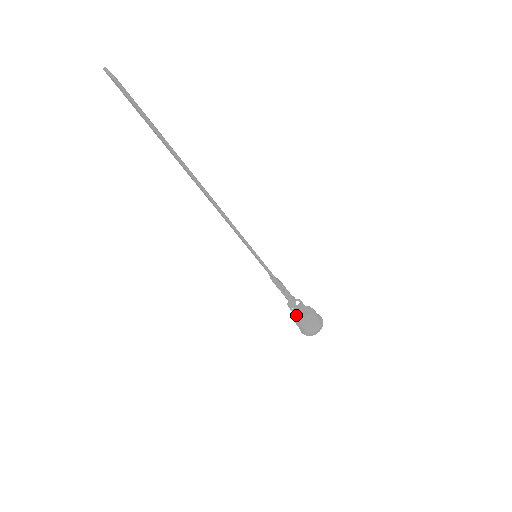
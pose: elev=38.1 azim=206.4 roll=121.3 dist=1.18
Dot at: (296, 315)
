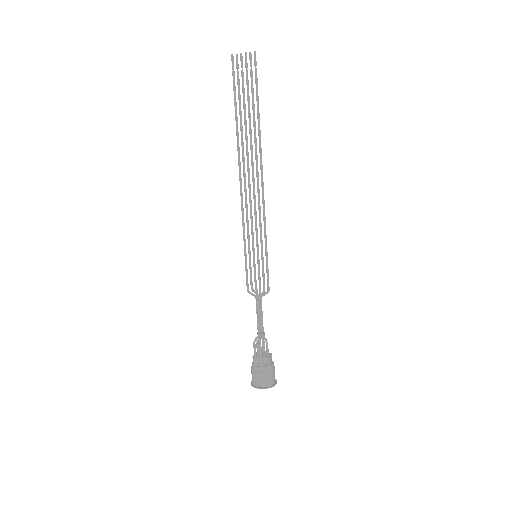
Dot at: (261, 356)
